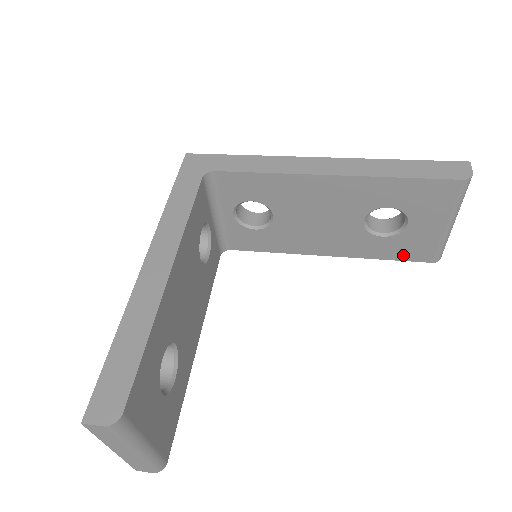
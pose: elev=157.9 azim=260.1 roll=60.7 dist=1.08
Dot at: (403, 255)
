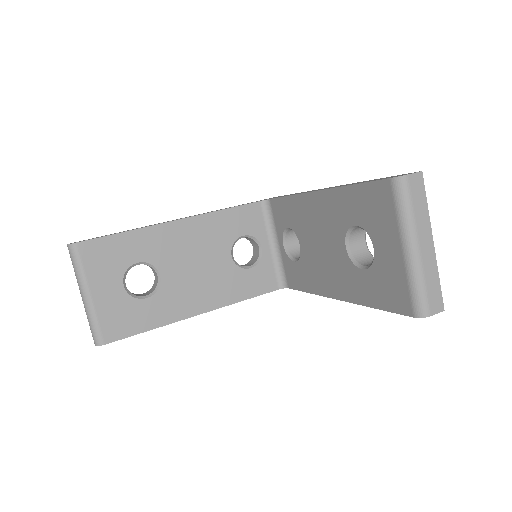
Dot at: (386, 301)
